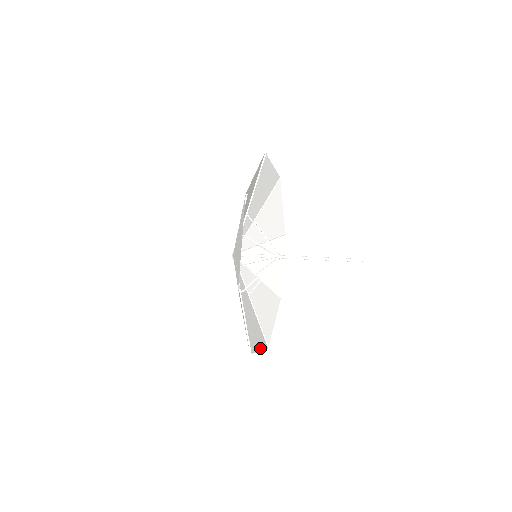
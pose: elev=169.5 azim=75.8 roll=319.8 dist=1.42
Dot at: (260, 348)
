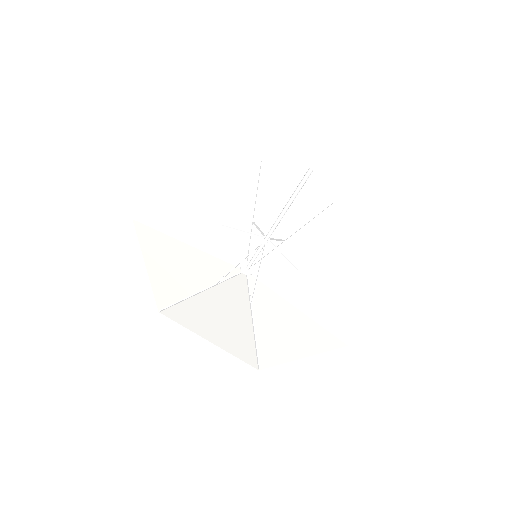
Dot at: (310, 353)
